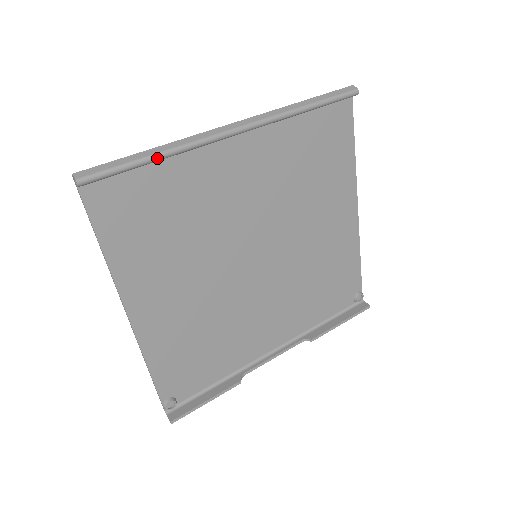
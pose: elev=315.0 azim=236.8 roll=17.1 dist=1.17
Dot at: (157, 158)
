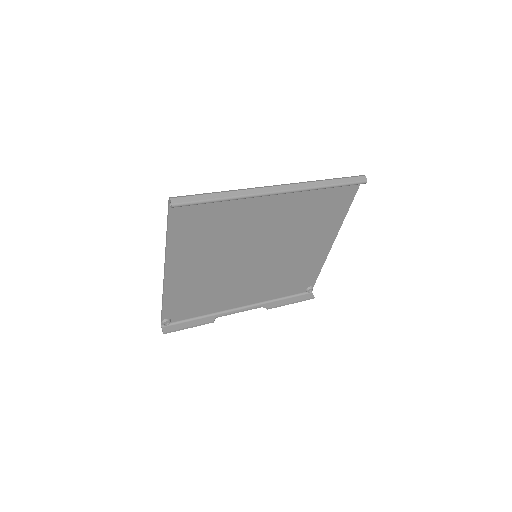
Dot at: (223, 200)
